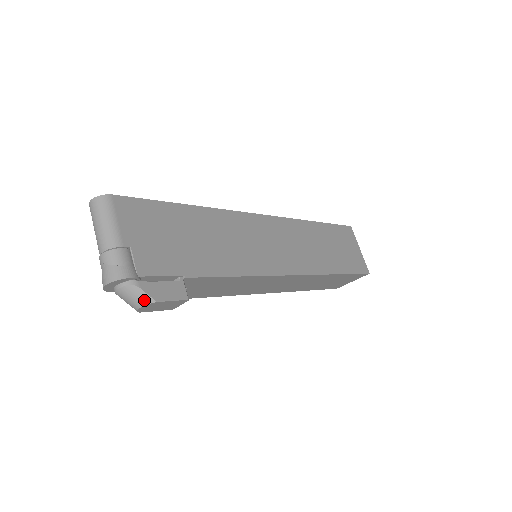
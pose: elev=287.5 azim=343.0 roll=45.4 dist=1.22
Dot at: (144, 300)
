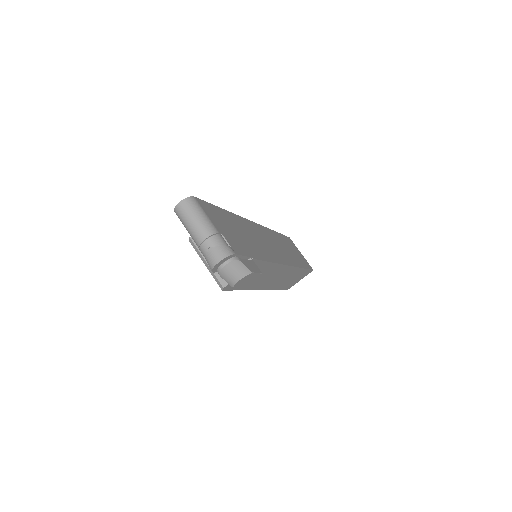
Dot at: (244, 272)
